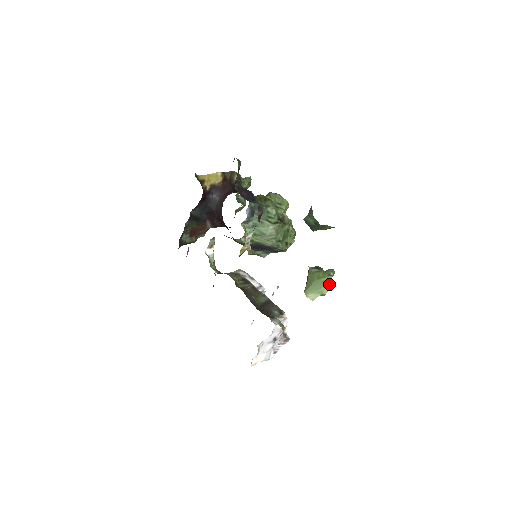
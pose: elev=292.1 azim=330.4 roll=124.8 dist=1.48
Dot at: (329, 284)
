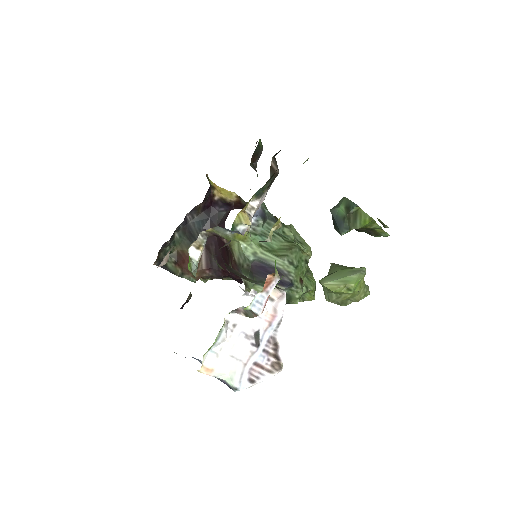
Dot at: (360, 272)
